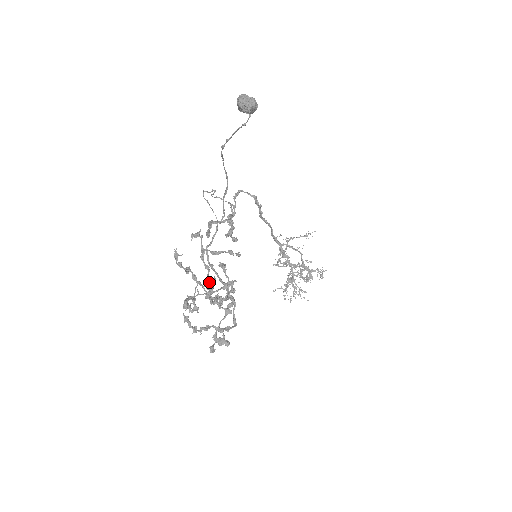
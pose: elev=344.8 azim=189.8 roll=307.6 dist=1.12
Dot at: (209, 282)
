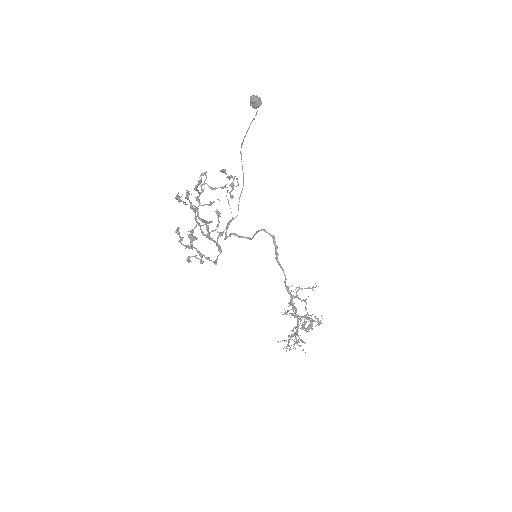
Dot at: (199, 192)
